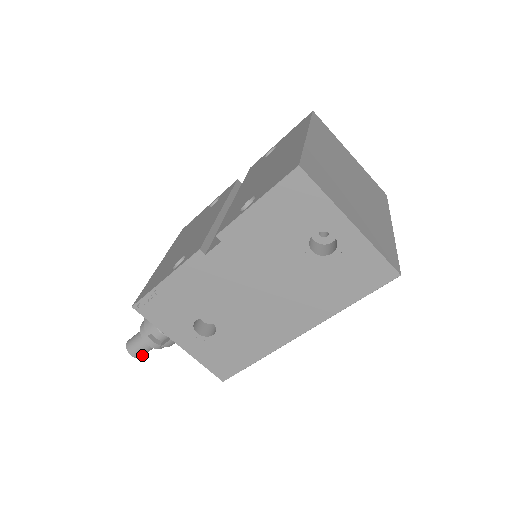
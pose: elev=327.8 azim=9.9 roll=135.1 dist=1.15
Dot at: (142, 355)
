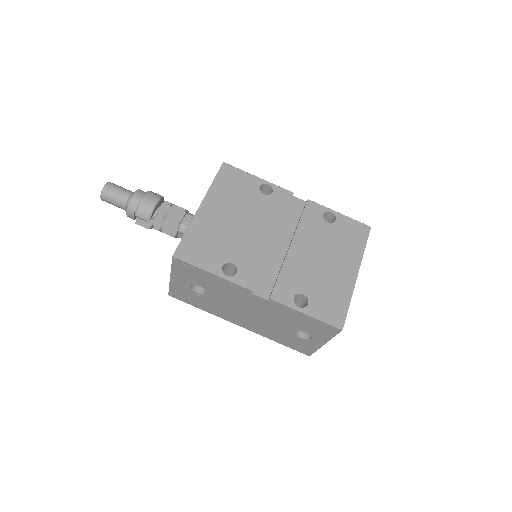
Dot at: occluded
